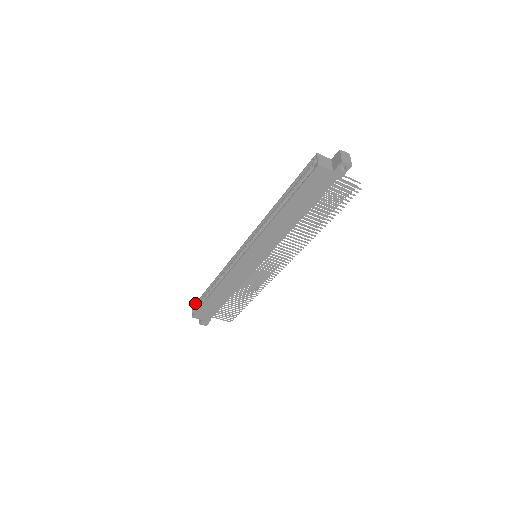
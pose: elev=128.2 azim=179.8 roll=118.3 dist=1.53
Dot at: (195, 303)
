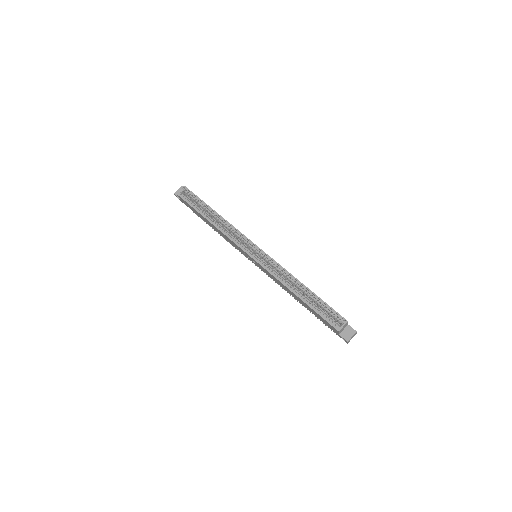
Dot at: occluded
